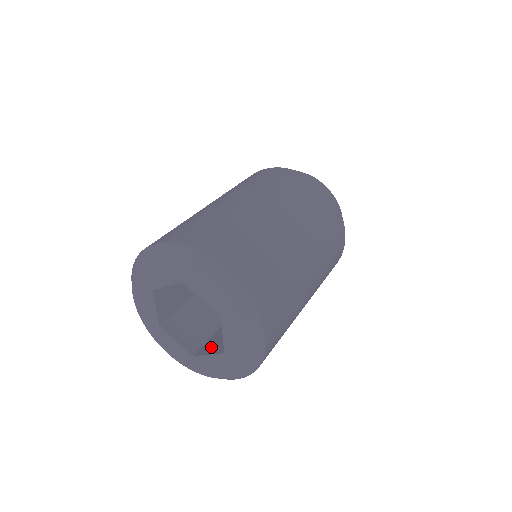
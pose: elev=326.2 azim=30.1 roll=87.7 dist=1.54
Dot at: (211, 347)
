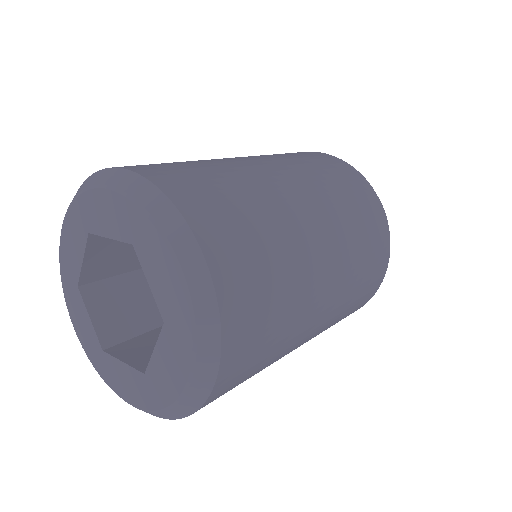
Dot at: (133, 351)
